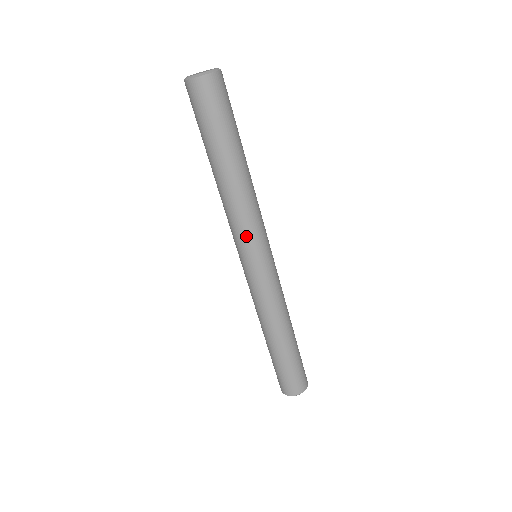
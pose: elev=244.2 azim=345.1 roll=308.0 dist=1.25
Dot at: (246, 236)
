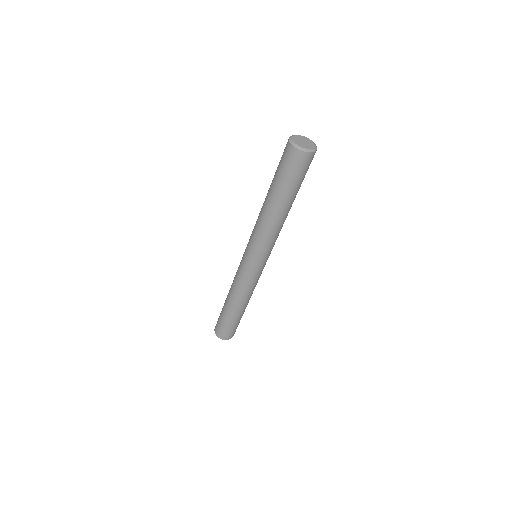
Dot at: (268, 249)
